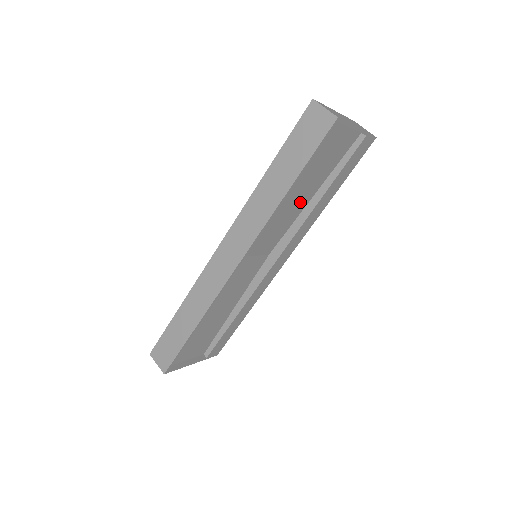
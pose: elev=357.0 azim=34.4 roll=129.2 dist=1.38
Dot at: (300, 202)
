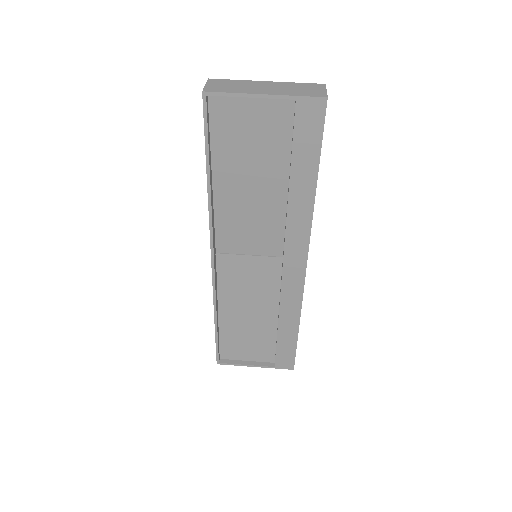
Dot at: (270, 194)
